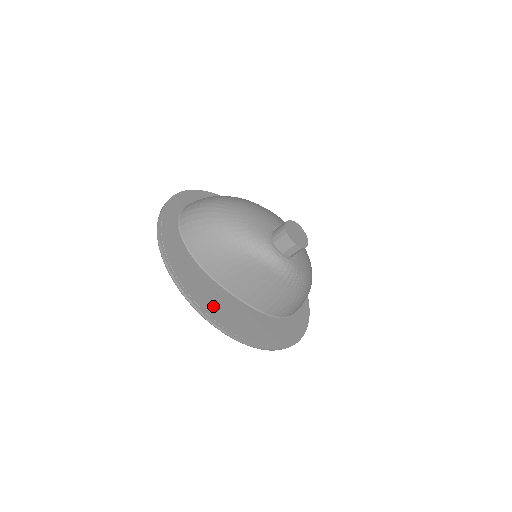
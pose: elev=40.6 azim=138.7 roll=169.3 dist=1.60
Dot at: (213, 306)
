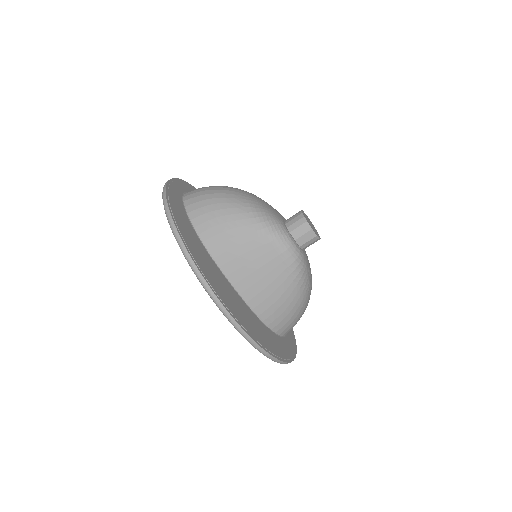
Dot at: (213, 279)
